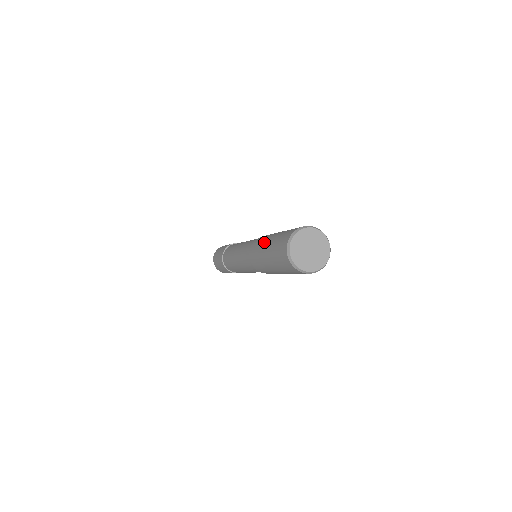
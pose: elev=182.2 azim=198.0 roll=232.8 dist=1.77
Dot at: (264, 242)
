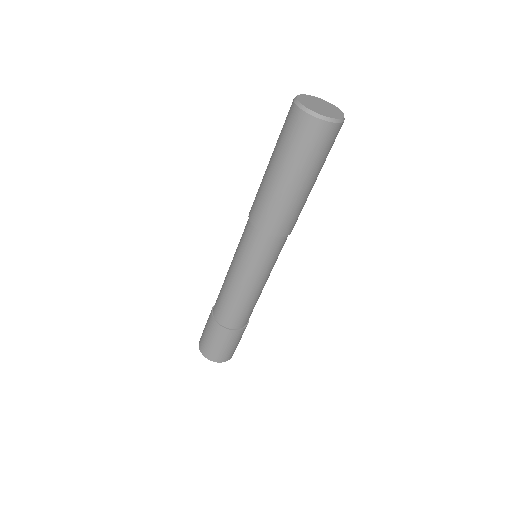
Dot at: occluded
